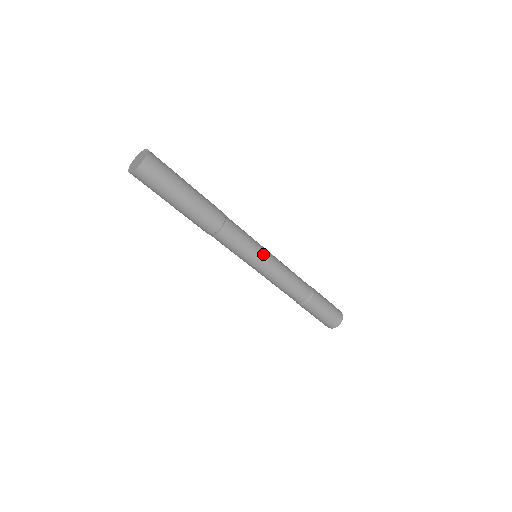
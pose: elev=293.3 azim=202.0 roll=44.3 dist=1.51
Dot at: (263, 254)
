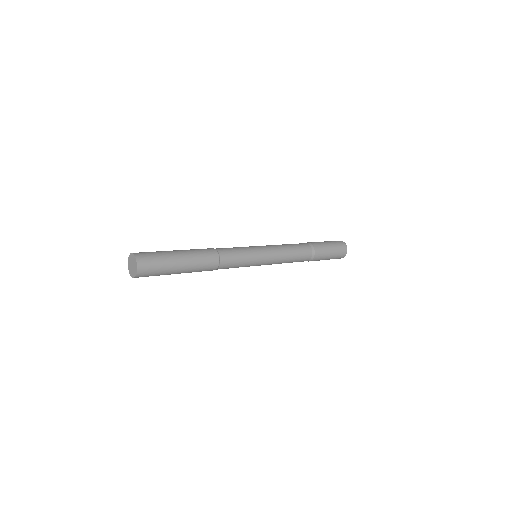
Dot at: (261, 255)
